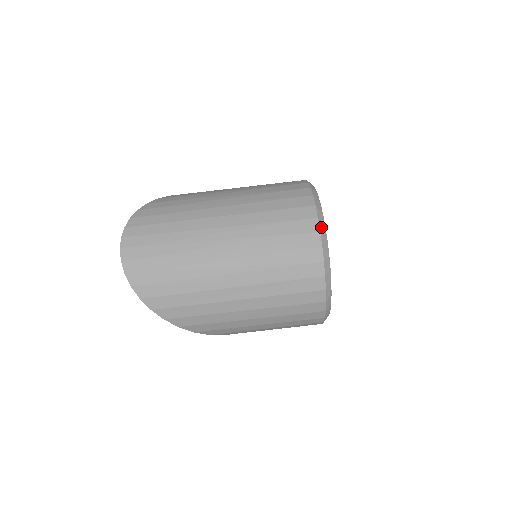
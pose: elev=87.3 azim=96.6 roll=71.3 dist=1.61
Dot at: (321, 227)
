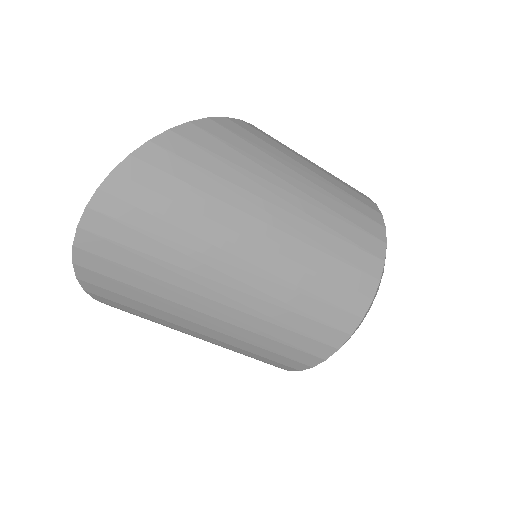
Dot at: (356, 329)
